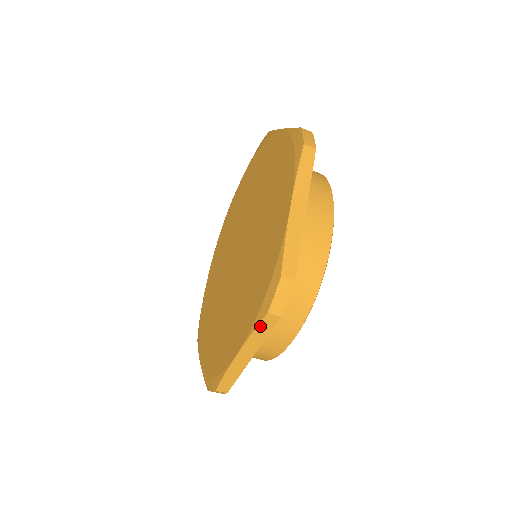
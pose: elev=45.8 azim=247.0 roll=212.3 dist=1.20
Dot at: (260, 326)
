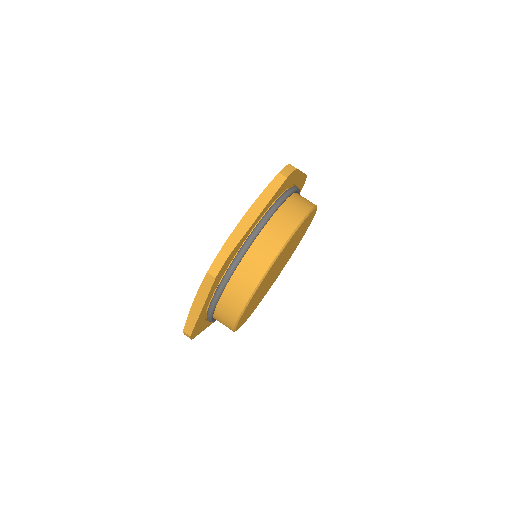
Dot at: (204, 282)
